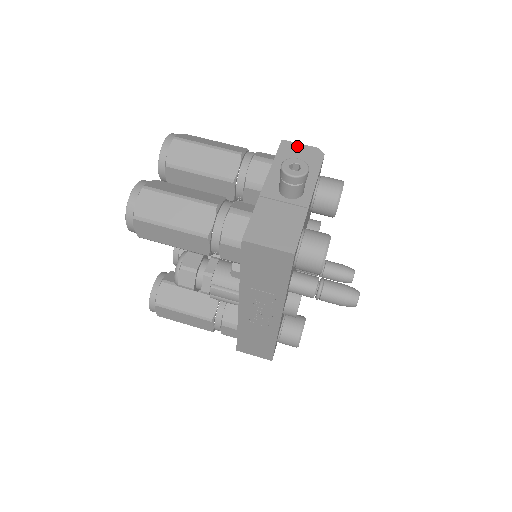
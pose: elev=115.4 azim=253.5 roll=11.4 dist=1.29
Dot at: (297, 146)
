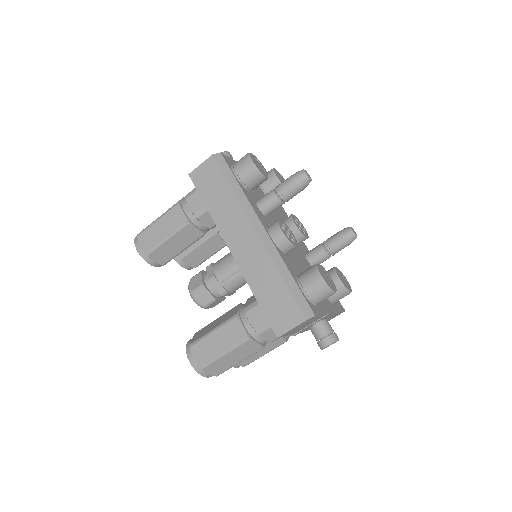
Dot at: (292, 330)
